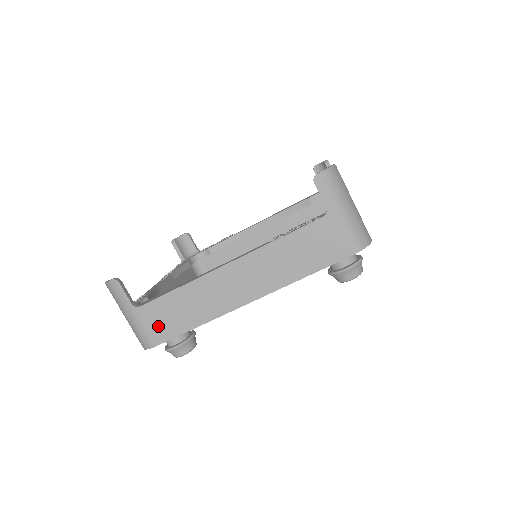
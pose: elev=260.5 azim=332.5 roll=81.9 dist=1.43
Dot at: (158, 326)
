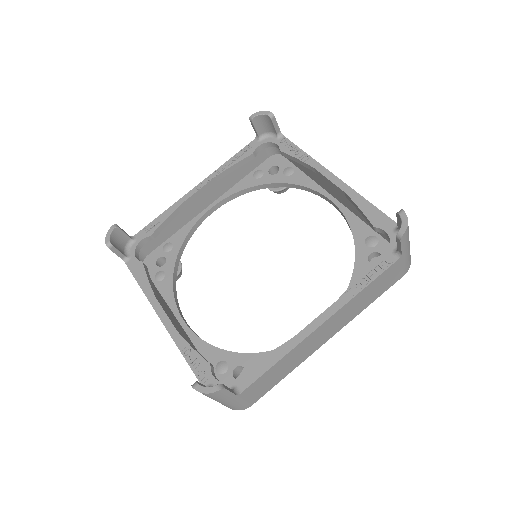
Dot at: occluded
